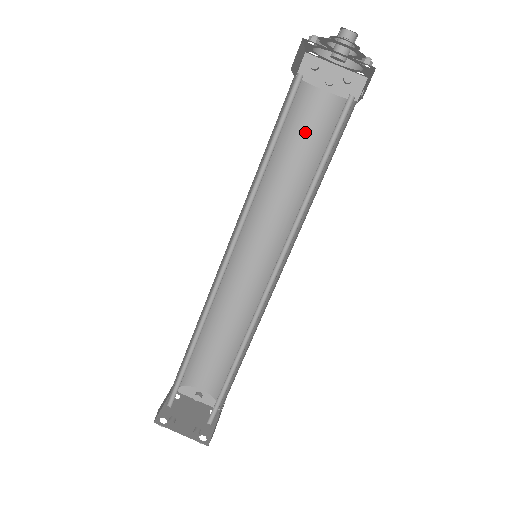
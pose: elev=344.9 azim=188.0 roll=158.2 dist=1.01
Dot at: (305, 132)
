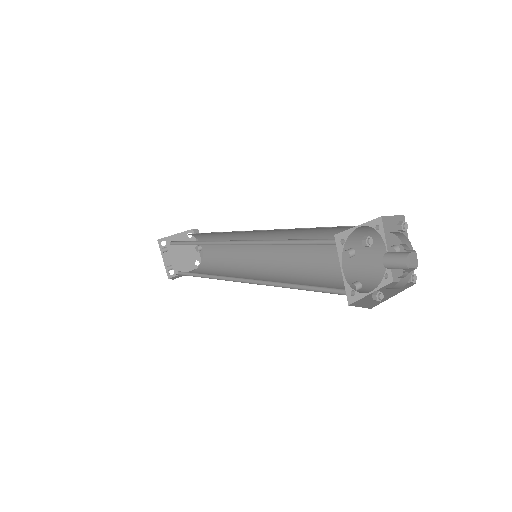
Dot at: (352, 247)
